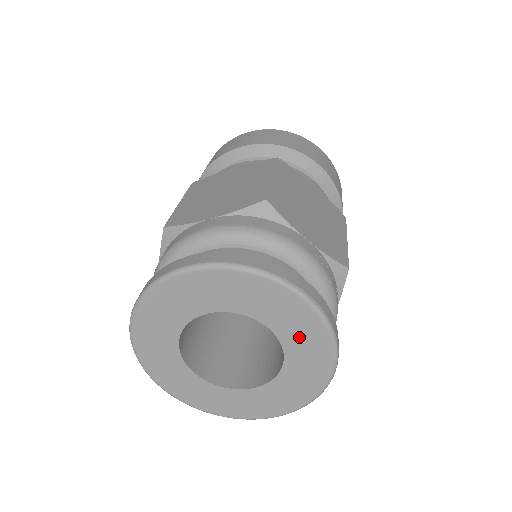
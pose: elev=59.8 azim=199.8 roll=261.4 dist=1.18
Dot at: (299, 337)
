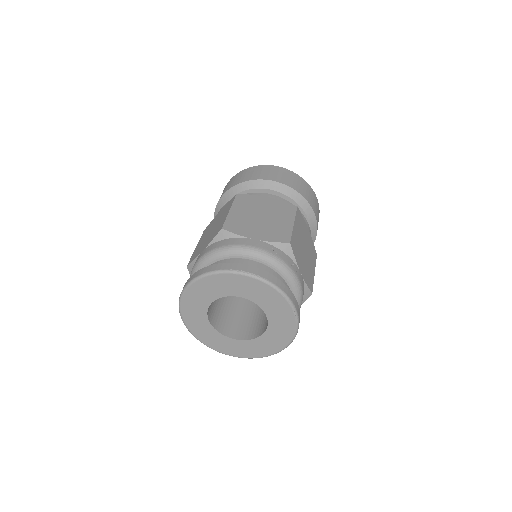
Dot at: (260, 296)
